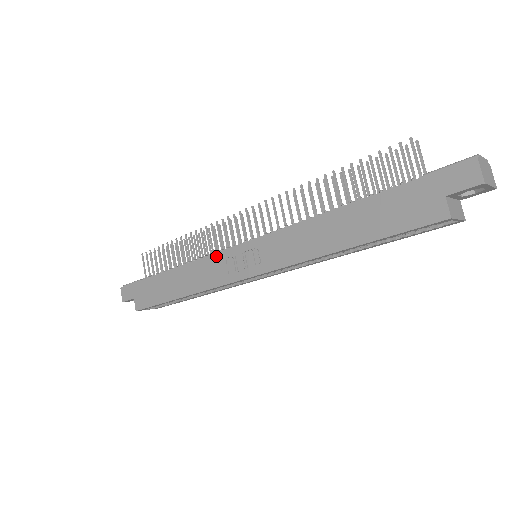
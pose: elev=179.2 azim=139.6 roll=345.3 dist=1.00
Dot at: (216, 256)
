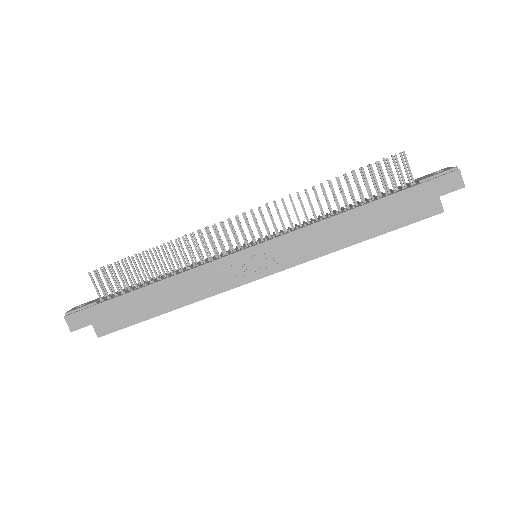
Dot at: (218, 263)
